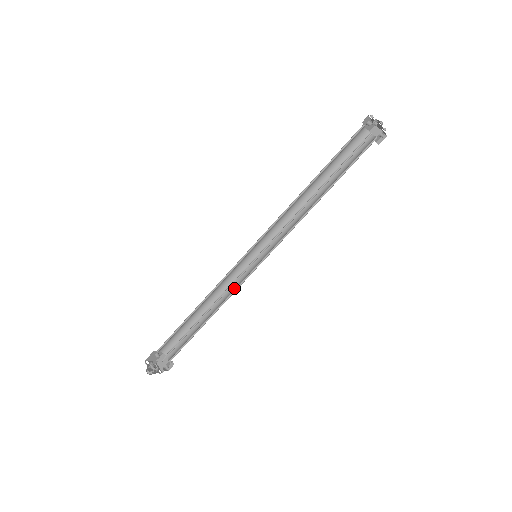
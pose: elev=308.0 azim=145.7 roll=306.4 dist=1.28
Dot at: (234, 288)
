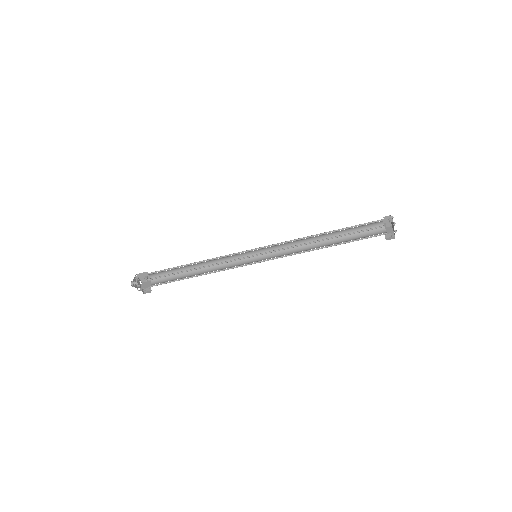
Dot at: (227, 268)
